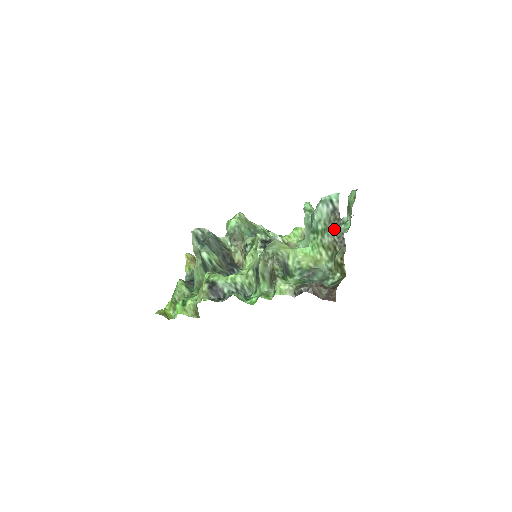
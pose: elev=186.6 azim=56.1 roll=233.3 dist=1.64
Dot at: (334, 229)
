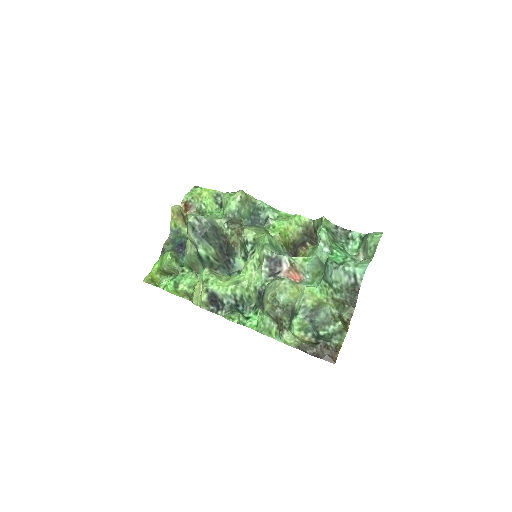
Dot at: (349, 295)
